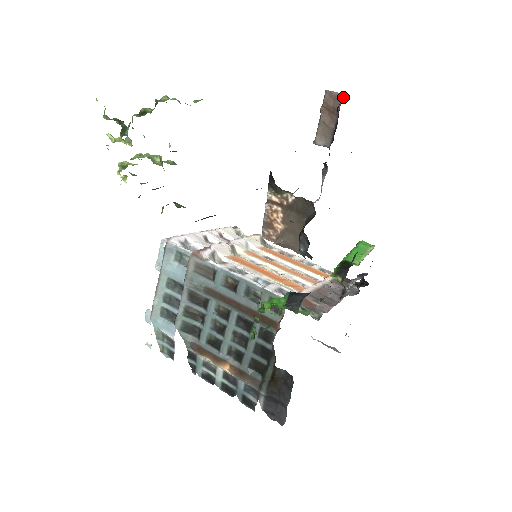
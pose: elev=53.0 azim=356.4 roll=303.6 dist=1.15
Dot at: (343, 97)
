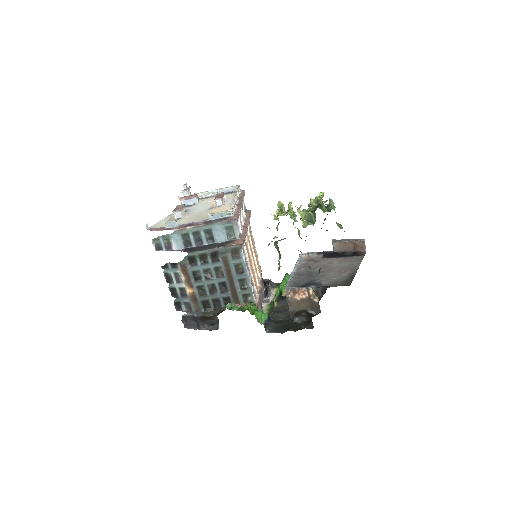
Dot at: (365, 251)
